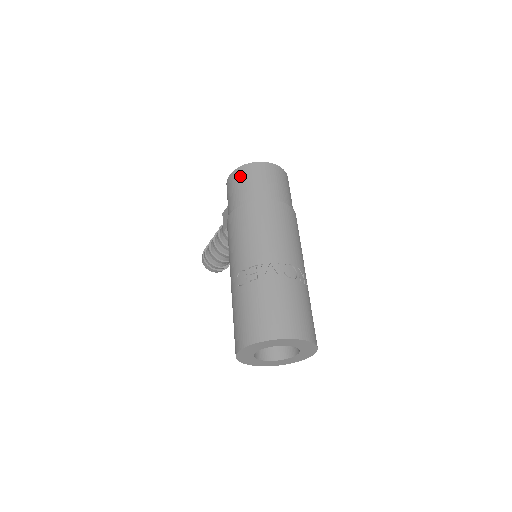
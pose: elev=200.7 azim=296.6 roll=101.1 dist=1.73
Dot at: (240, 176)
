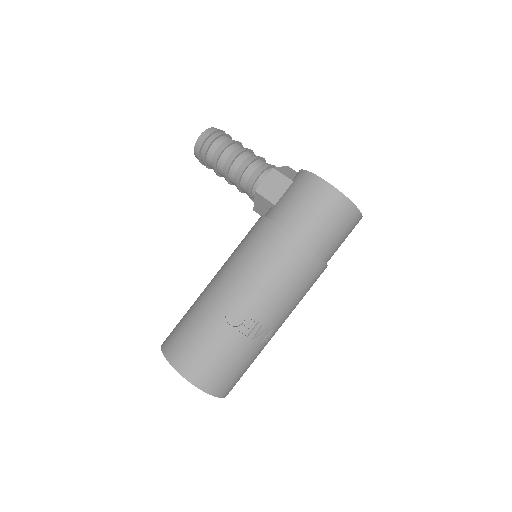
Dot at: (333, 206)
